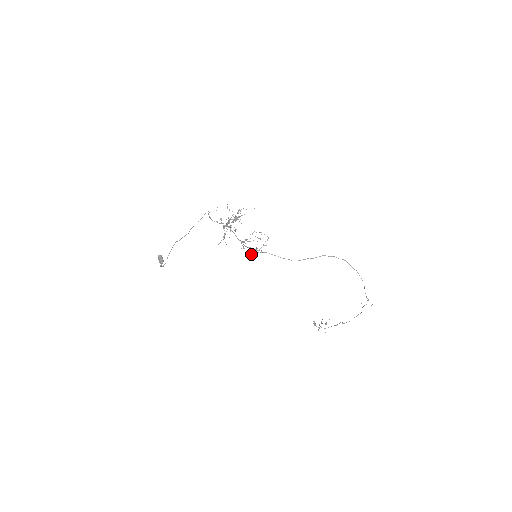
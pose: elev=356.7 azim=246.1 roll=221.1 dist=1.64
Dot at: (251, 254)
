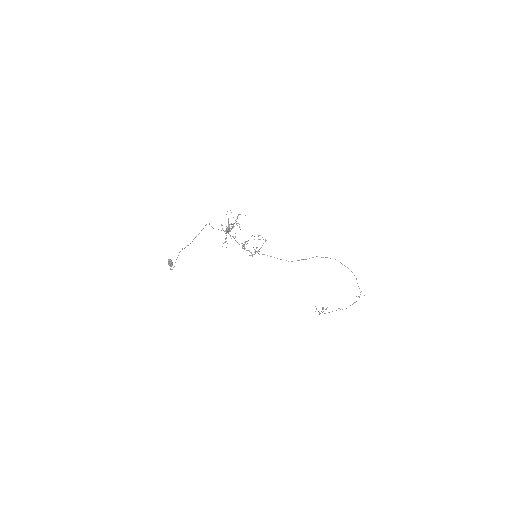
Dot at: (251, 255)
